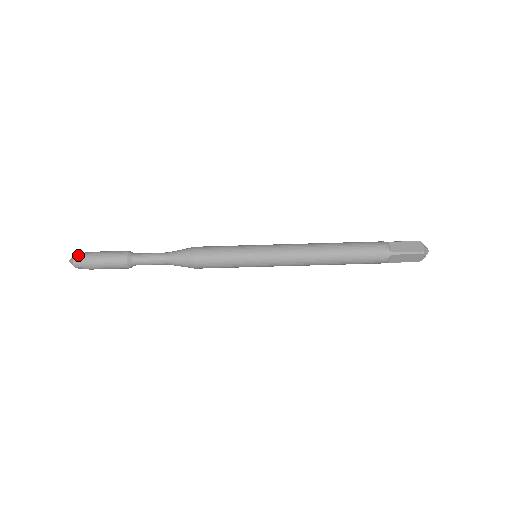
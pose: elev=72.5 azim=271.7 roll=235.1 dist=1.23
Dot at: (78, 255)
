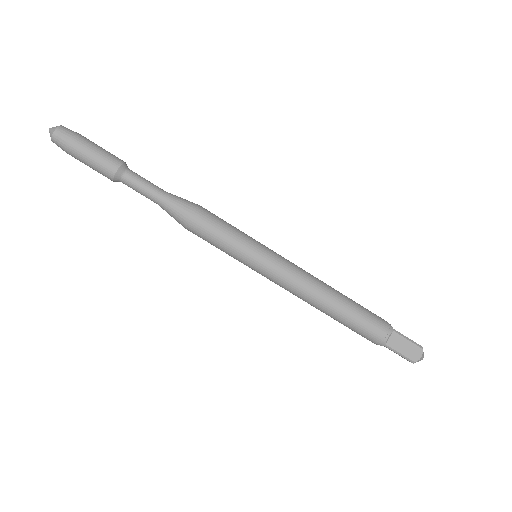
Dot at: (69, 129)
